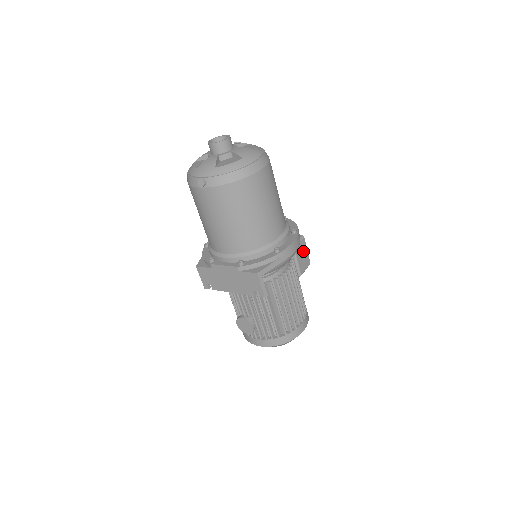
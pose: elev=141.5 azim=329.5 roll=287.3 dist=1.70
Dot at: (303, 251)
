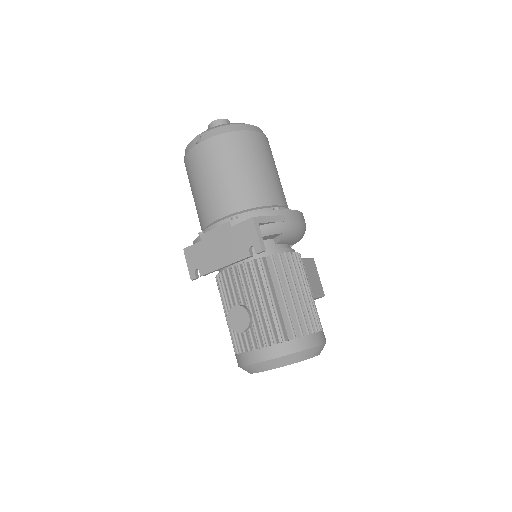
Dot at: (314, 273)
